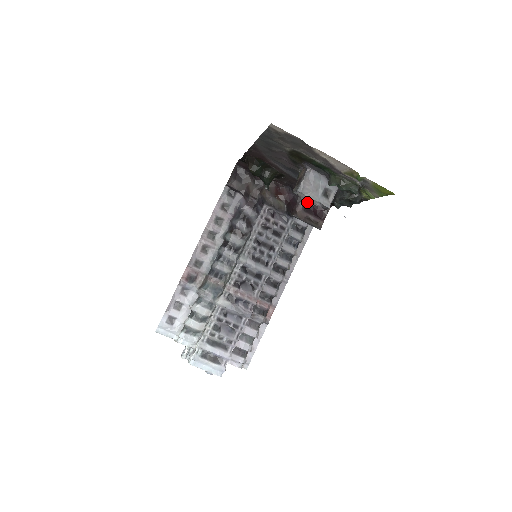
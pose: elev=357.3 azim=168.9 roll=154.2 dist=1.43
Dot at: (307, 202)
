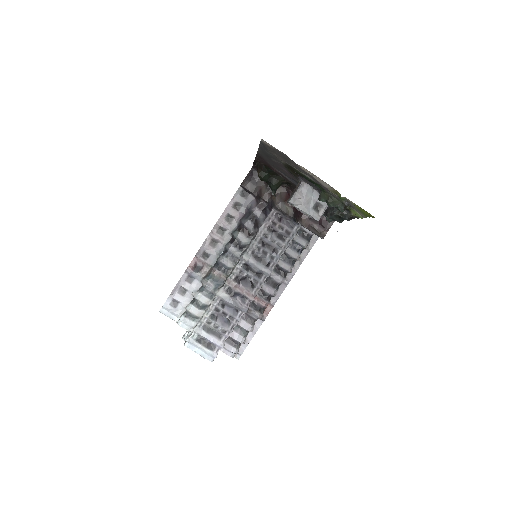
Dot at: occluded
